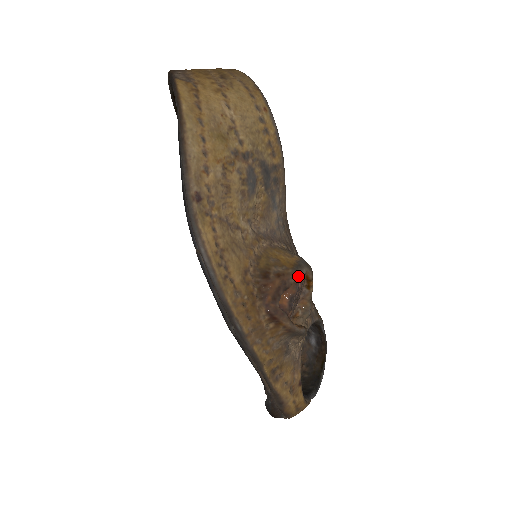
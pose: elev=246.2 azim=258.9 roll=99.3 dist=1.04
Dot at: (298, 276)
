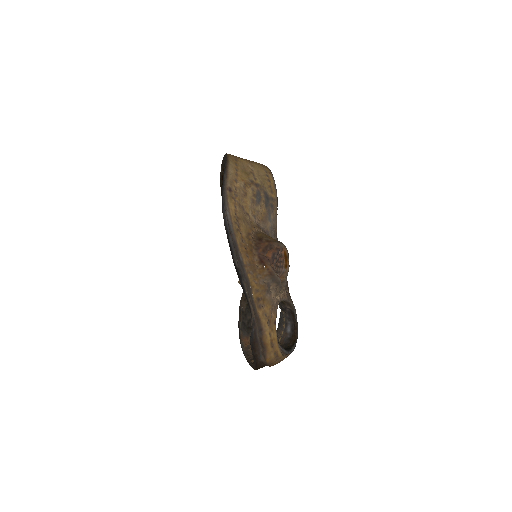
Dot at: (279, 245)
